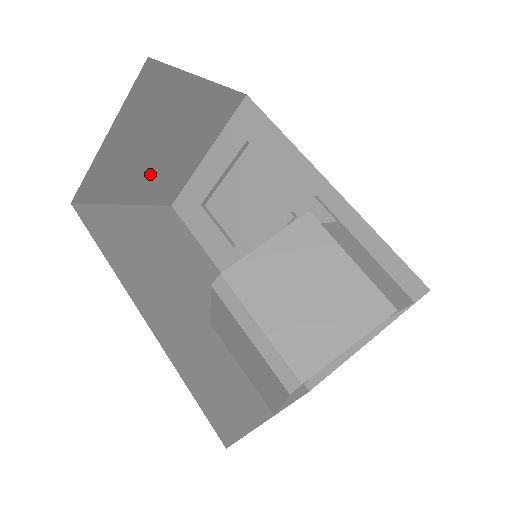
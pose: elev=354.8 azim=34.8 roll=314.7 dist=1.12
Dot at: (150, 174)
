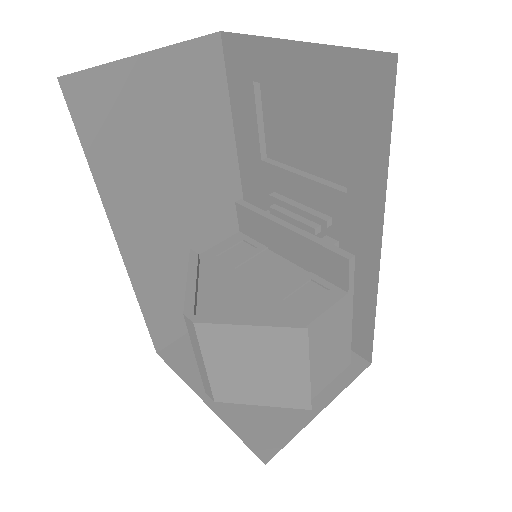
Dot at: occluded
